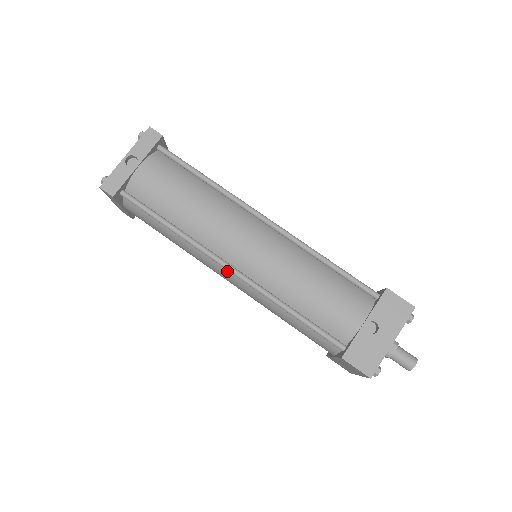
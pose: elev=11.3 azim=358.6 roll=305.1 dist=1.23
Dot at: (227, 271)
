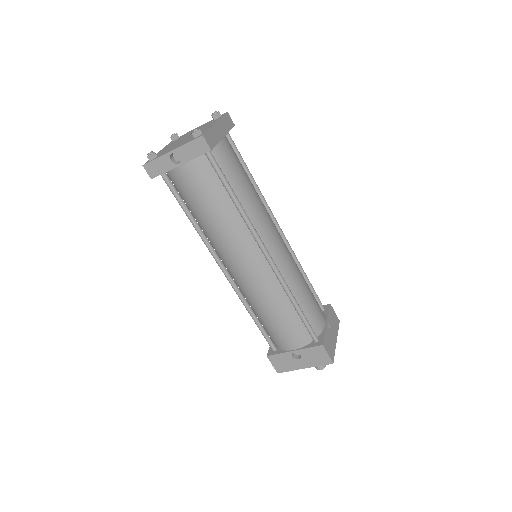
Dot at: occluded
